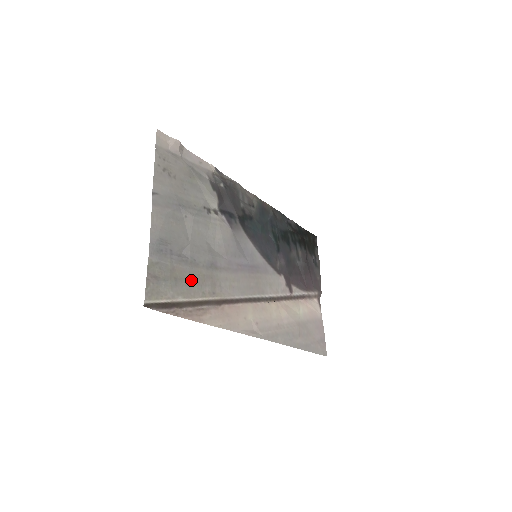
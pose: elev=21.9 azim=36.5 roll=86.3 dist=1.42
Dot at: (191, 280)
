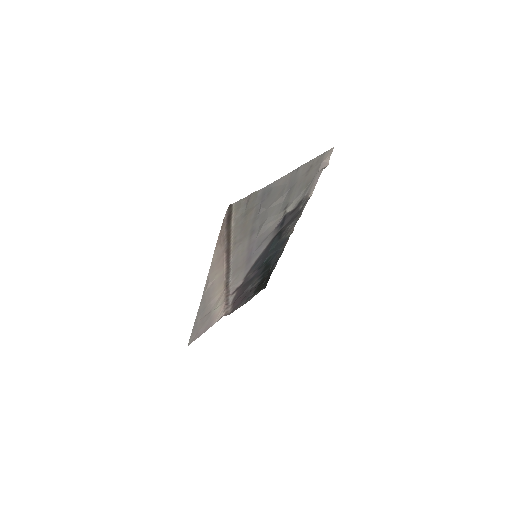
Dot at: (245, 224)
